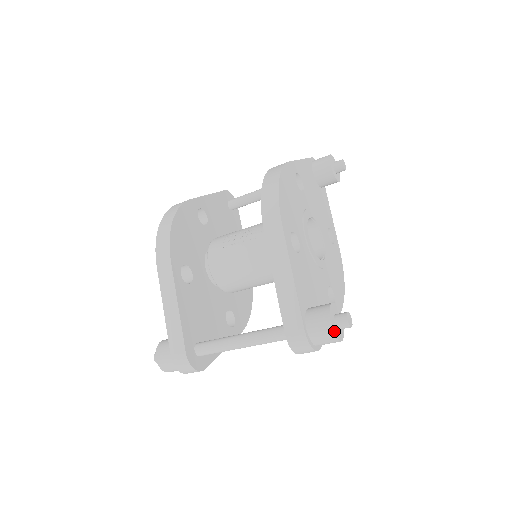
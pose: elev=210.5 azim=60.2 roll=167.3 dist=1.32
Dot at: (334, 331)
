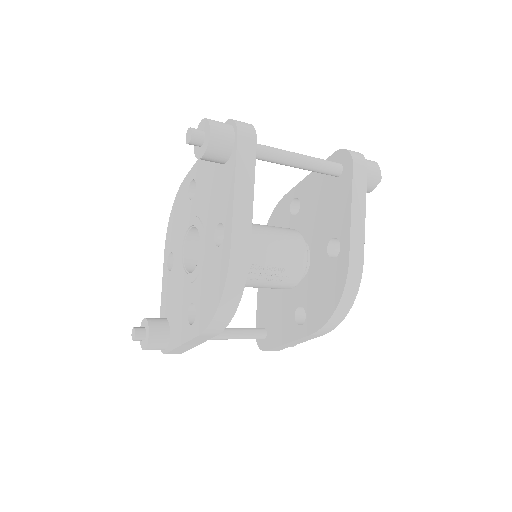
Dot at: occluded
